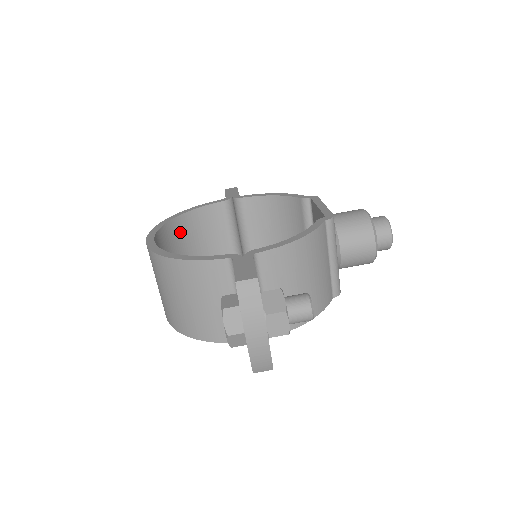
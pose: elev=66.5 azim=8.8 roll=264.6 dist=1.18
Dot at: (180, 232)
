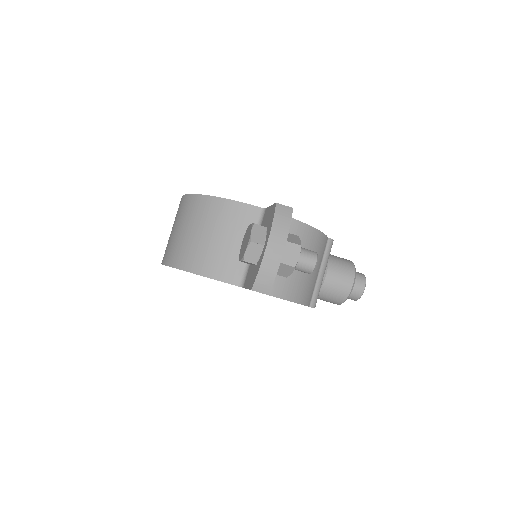
Dot at: occluded
